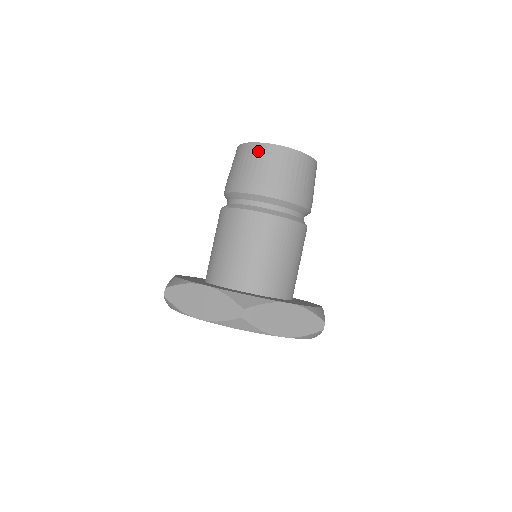
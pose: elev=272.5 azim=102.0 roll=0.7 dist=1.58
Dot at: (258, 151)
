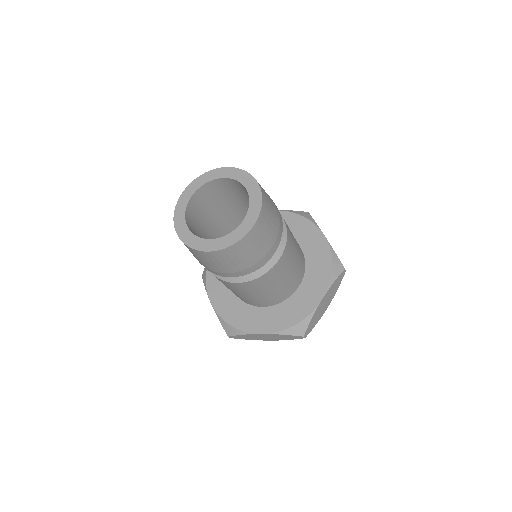
Dot at: (218, 256)
